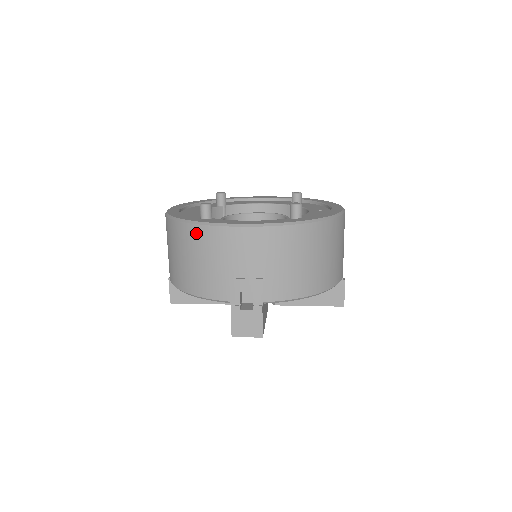
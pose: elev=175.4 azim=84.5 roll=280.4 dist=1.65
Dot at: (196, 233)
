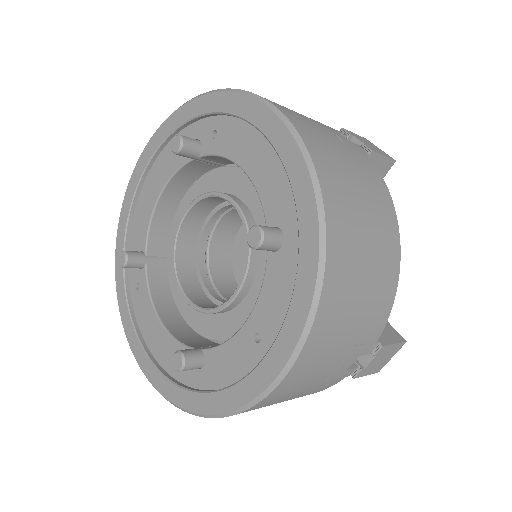
Dot at: occluded
